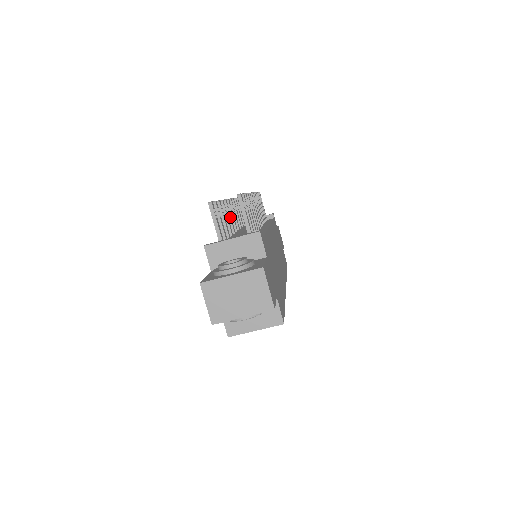
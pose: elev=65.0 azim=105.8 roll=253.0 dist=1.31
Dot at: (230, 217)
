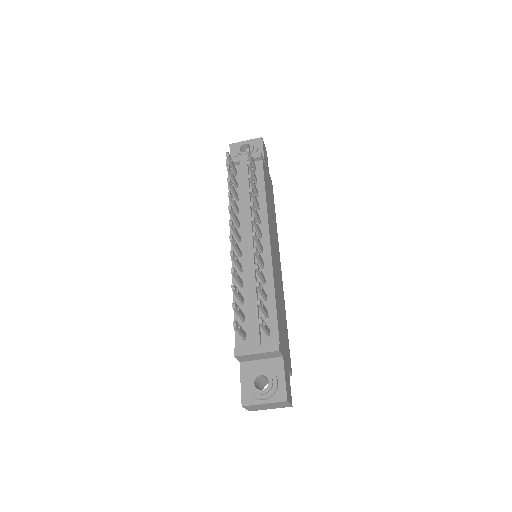
Dot at: (237, 263)
